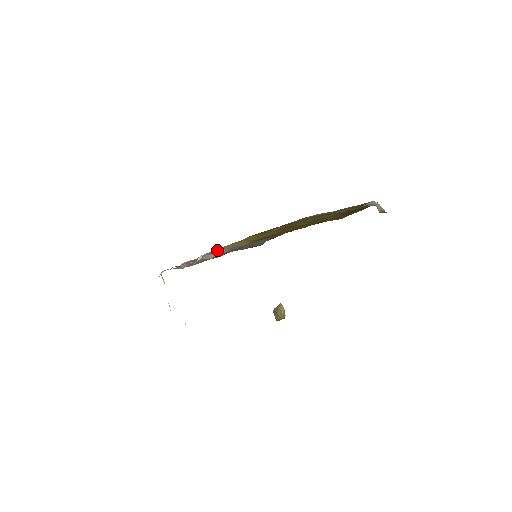
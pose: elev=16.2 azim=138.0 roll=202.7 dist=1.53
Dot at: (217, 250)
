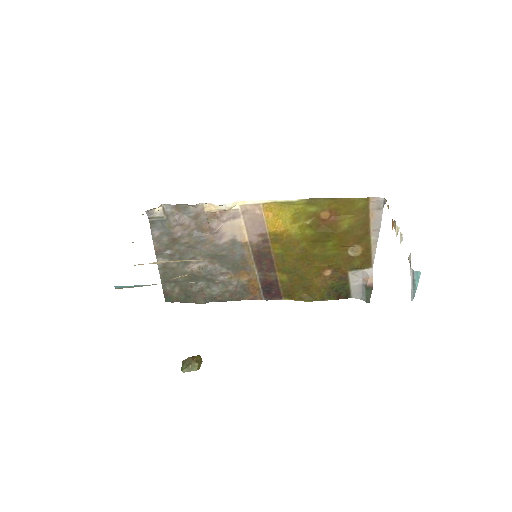
Dot at: (244, 216)
